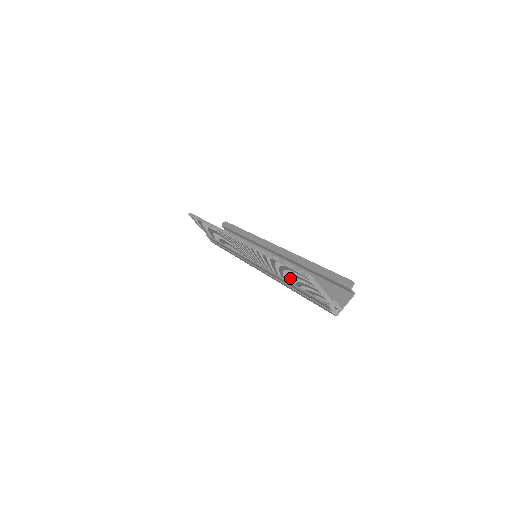
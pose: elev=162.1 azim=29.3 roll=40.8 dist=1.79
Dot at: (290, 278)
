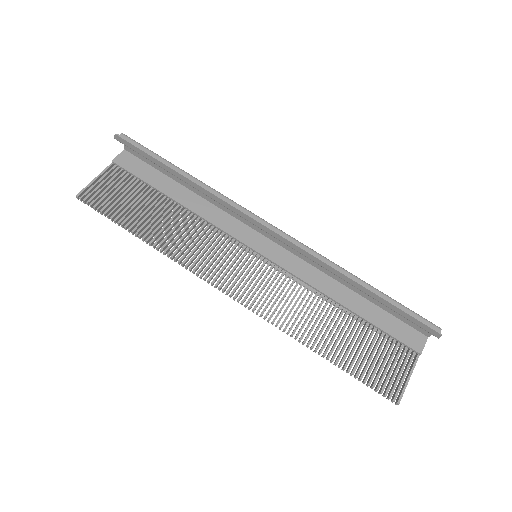
Dot at: (347, 330)
